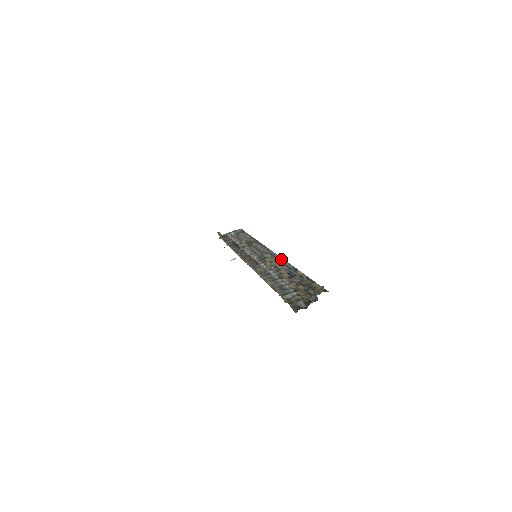
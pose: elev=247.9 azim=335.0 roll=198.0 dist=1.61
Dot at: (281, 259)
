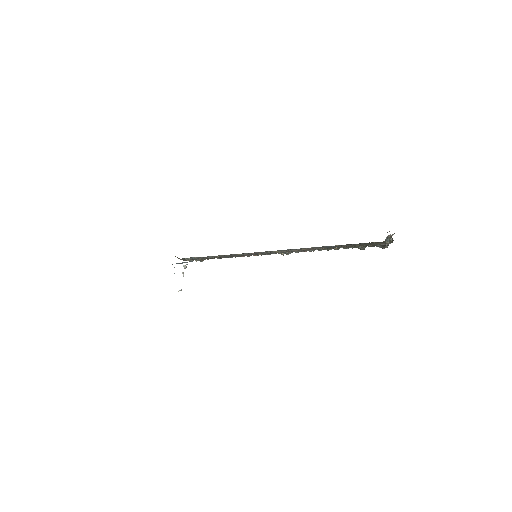
Dot at: occluded
